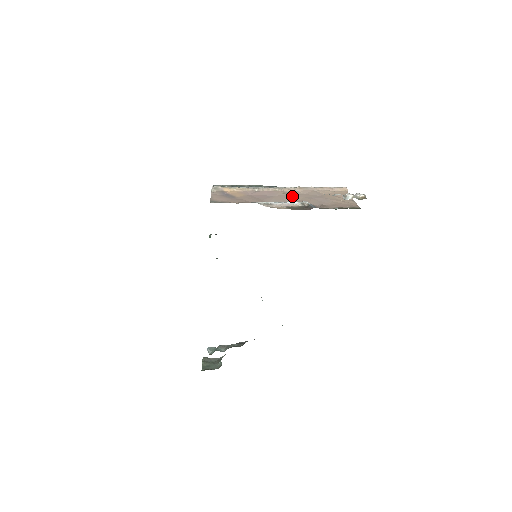
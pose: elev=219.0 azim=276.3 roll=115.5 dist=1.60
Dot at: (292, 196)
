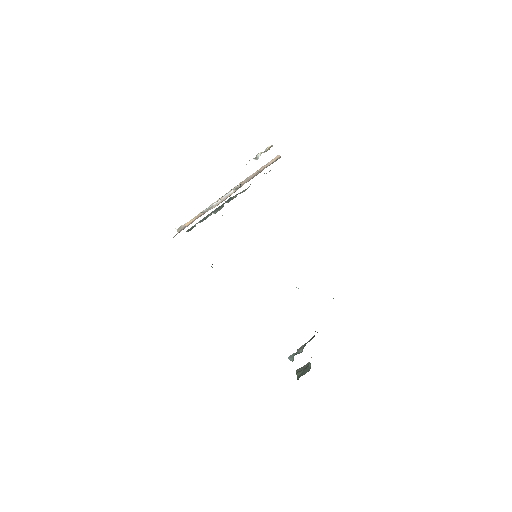
Dot at: occluded
